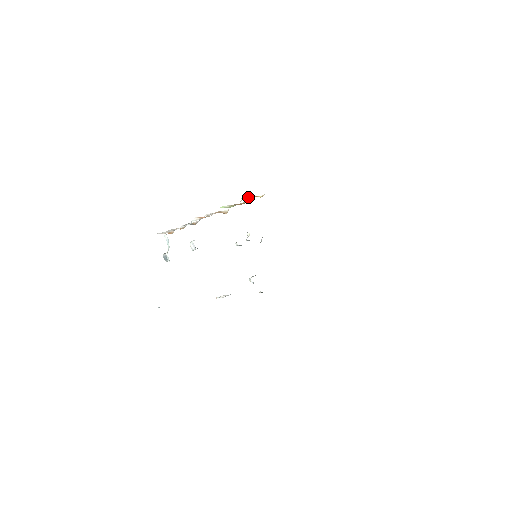
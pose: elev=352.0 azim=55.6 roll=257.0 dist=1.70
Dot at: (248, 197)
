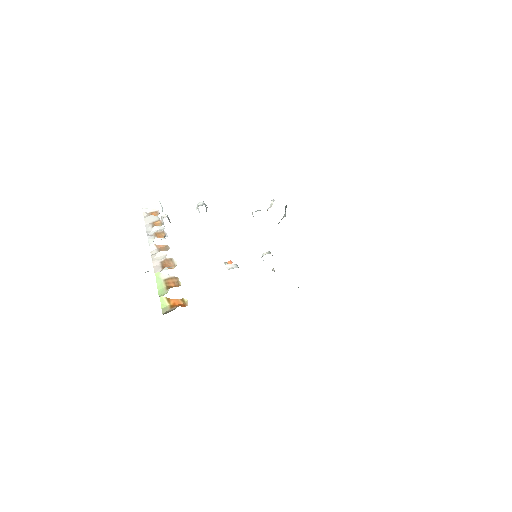
Dot at: (168, 299)
